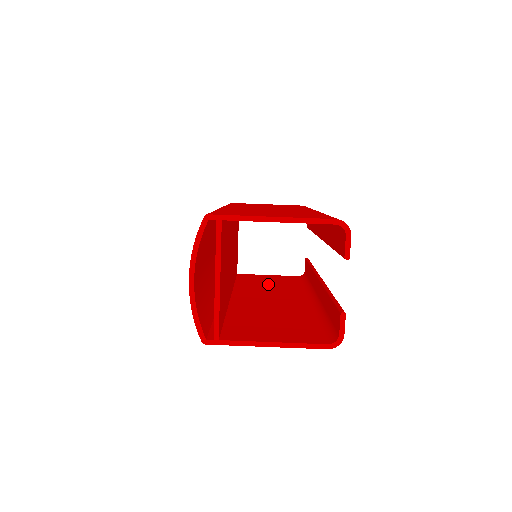
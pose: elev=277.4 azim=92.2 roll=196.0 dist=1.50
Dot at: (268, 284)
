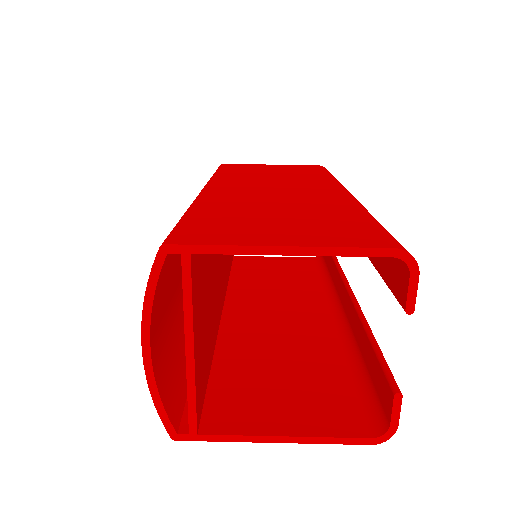
Dot at: (274, 277)
